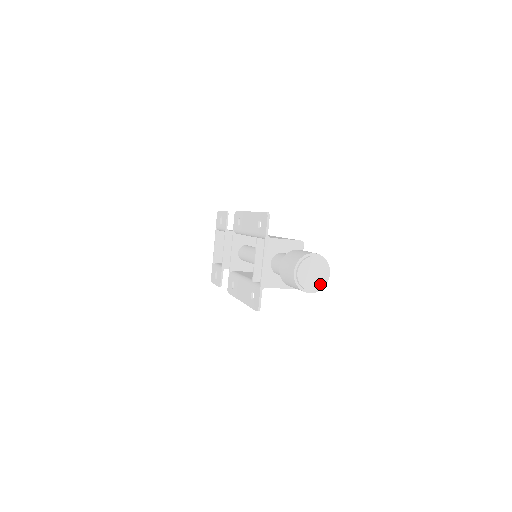
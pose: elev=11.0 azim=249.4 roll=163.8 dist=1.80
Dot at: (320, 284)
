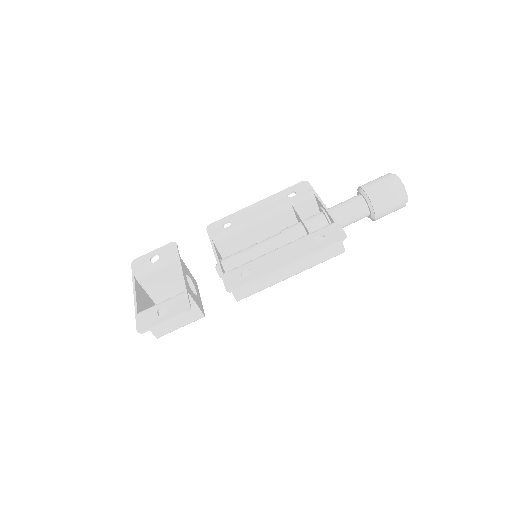
Dot at: occluded
